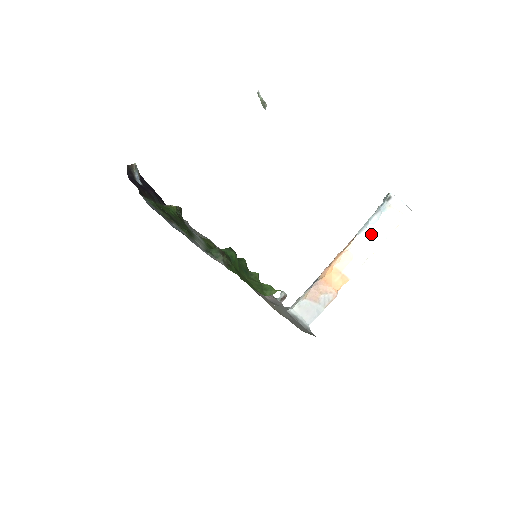
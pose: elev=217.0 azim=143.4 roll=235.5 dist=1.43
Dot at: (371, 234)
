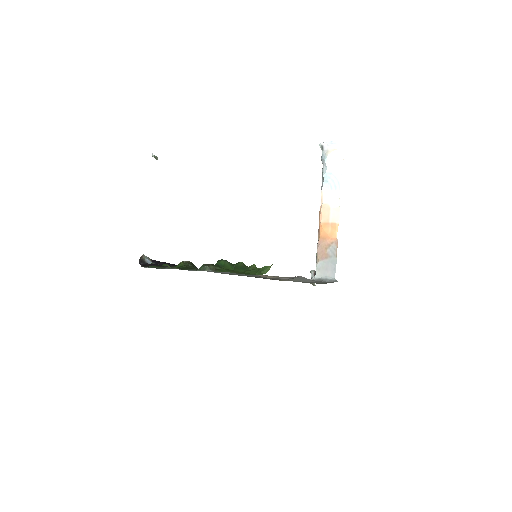
Dot at: (329, 181)
